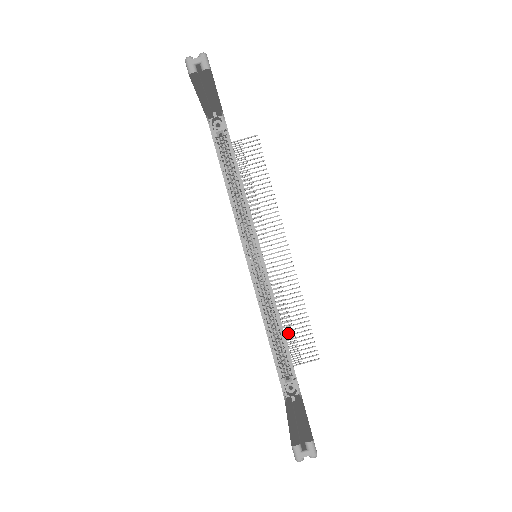
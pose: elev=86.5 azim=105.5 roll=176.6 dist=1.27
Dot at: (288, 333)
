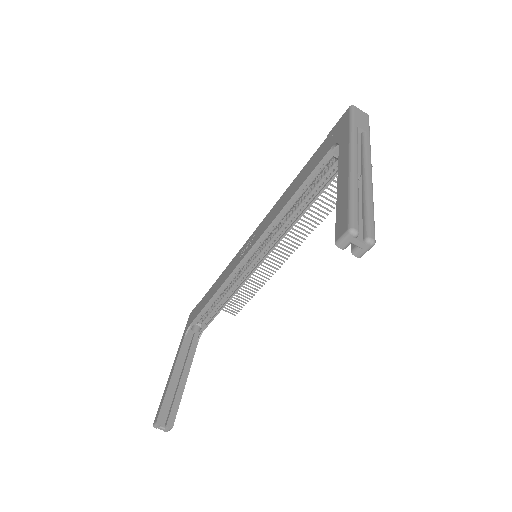
Dot at: occluded
